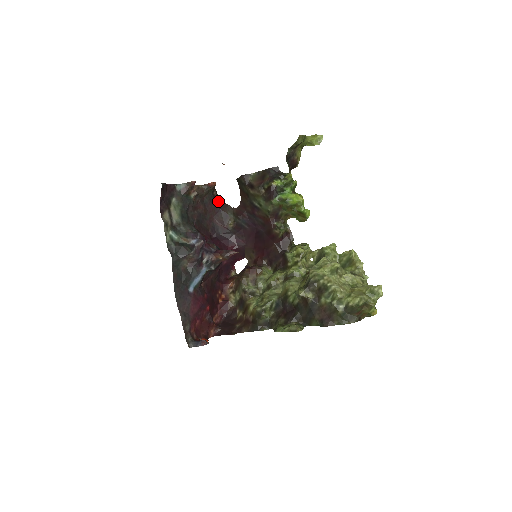
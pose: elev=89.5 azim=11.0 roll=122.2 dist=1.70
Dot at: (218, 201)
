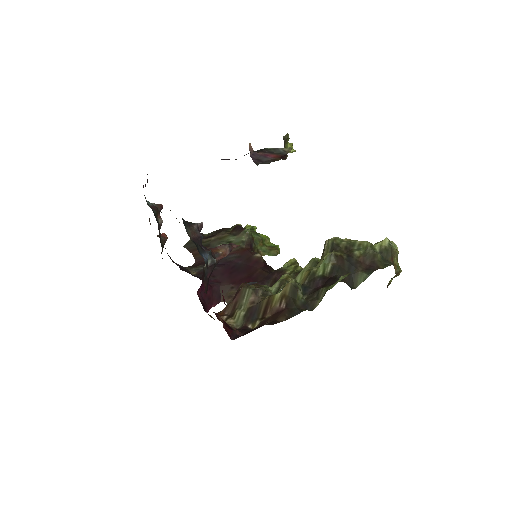
Dot at: occluded
